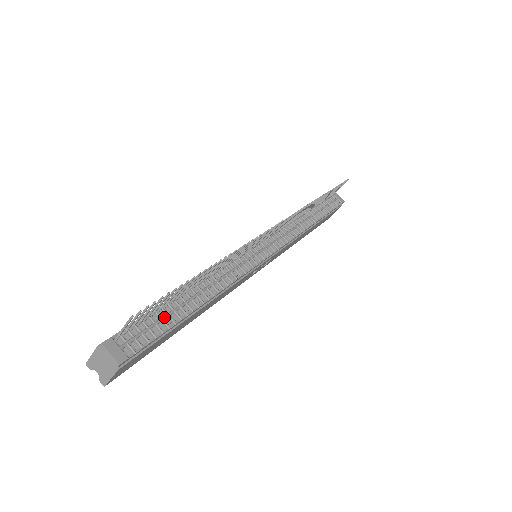
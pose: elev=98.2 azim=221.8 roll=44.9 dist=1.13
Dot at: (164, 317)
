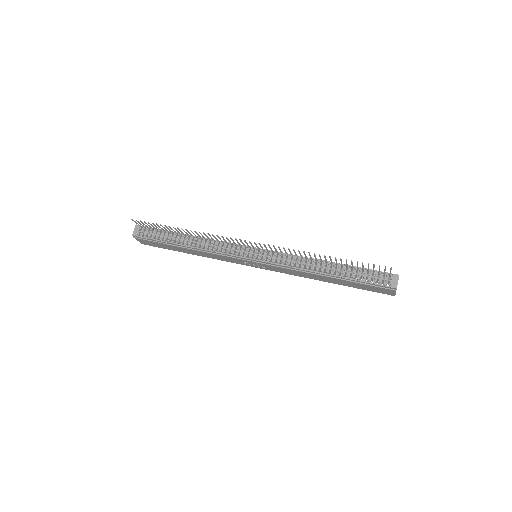
Dot at: (163, 235)
